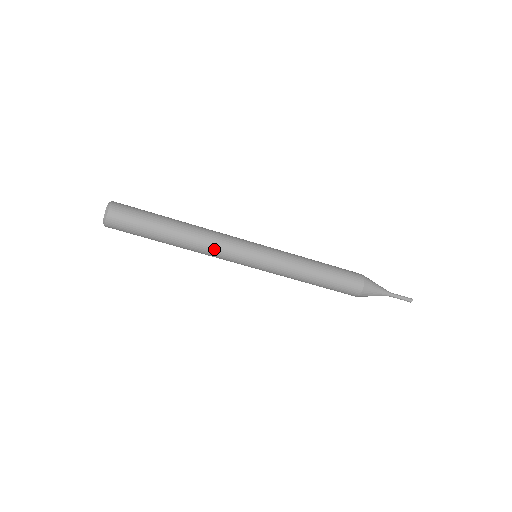
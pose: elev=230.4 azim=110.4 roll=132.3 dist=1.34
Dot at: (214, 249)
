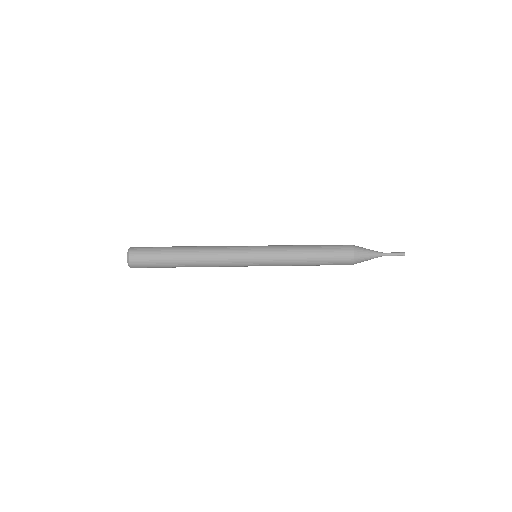
Dot at: (219, 263)
